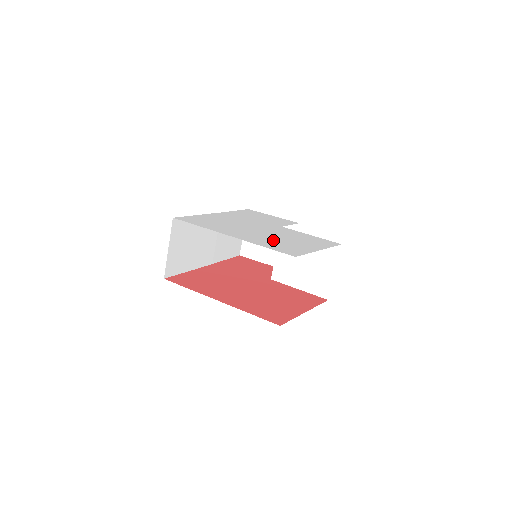
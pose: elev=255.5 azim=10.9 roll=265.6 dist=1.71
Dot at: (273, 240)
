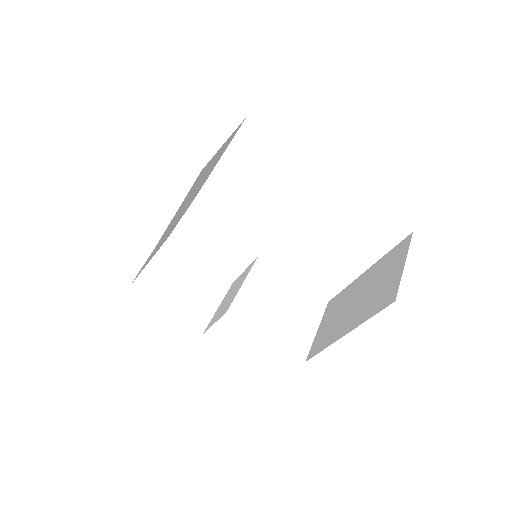
Dot at: occluded
